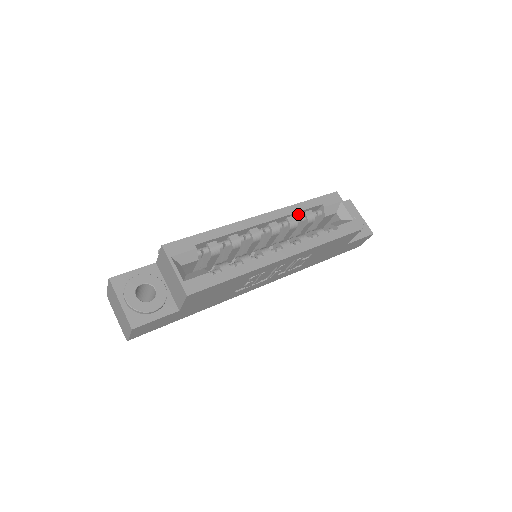
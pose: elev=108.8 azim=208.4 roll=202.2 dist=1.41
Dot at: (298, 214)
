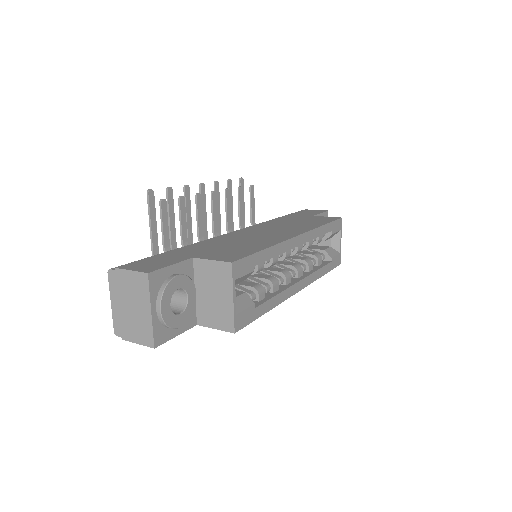
Dot at: occluded
